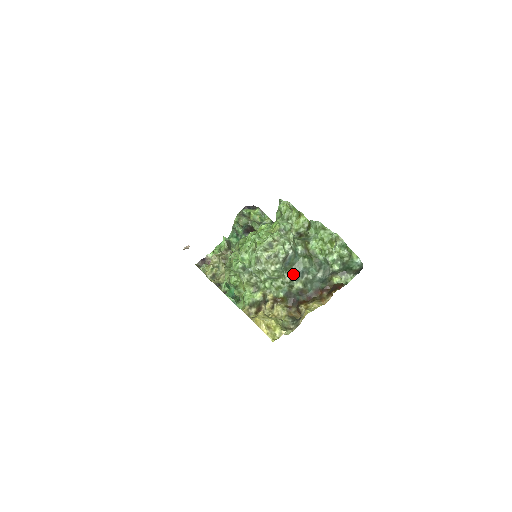
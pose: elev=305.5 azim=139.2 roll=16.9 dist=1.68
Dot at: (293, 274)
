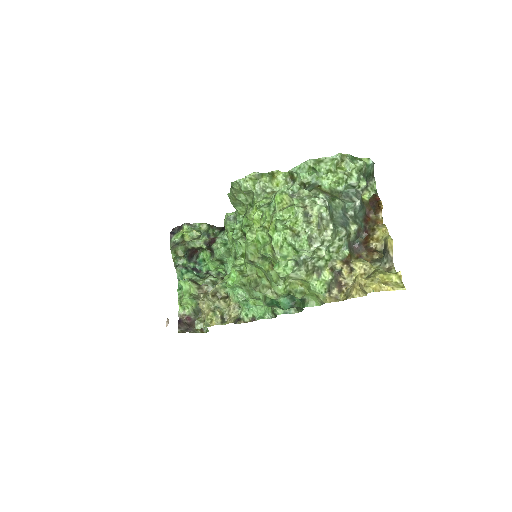
Dot at: (341, 223)
